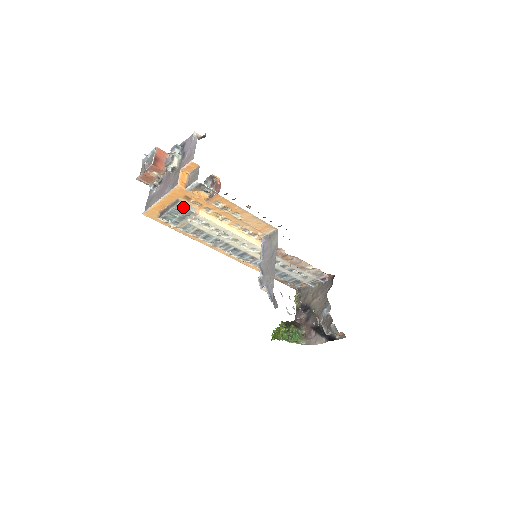
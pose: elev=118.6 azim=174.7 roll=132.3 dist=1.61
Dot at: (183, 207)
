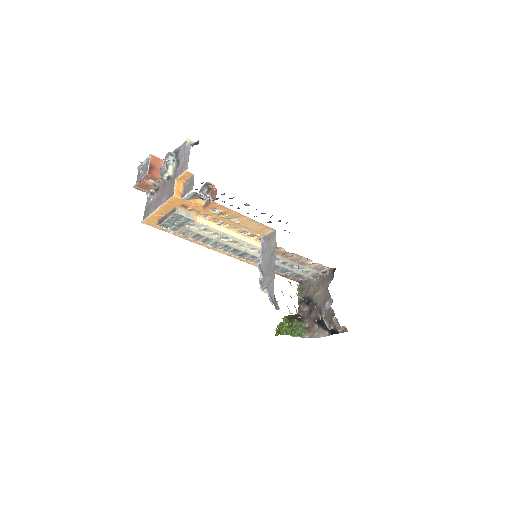
Dot at: (181, 215)
